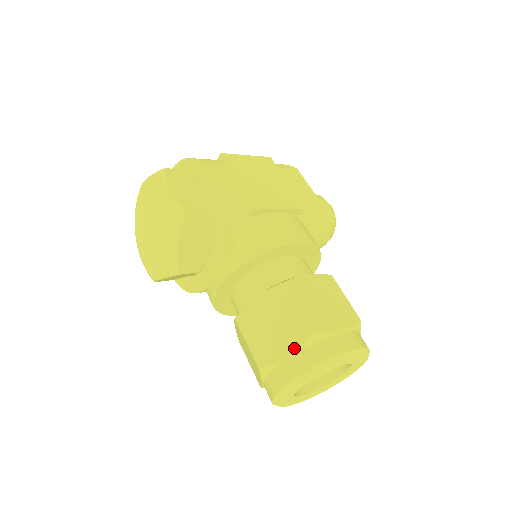
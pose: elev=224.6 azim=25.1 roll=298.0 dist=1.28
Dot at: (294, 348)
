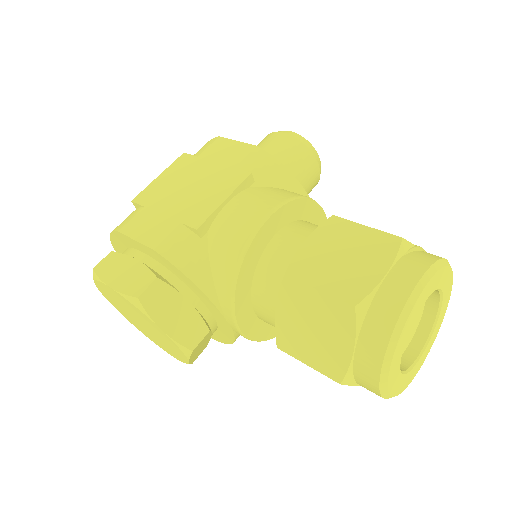
Dot at: (351, 338)
